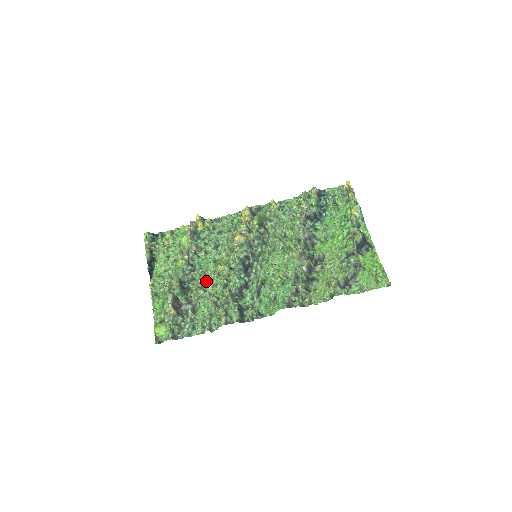
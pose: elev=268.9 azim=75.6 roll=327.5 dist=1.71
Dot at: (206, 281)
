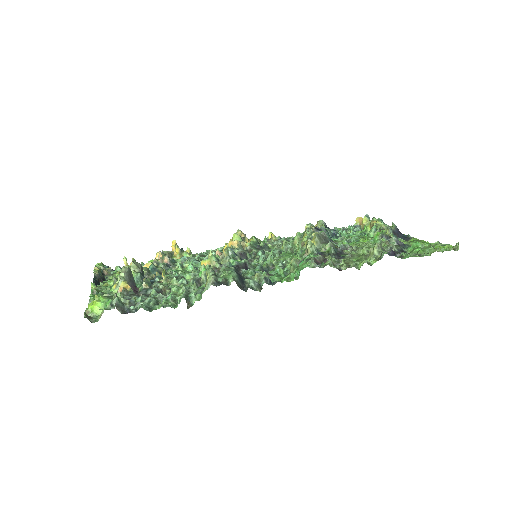
Dot at: (182, 277)
